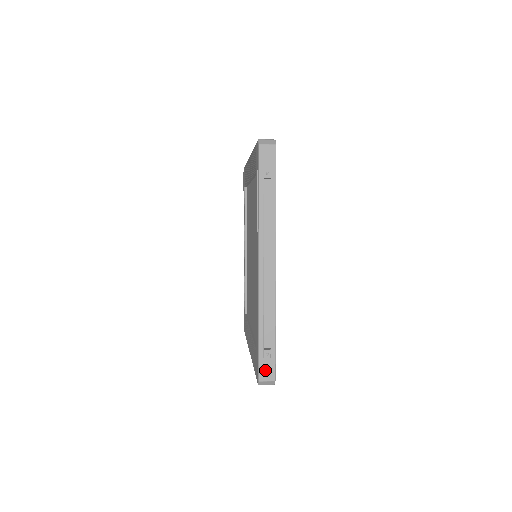
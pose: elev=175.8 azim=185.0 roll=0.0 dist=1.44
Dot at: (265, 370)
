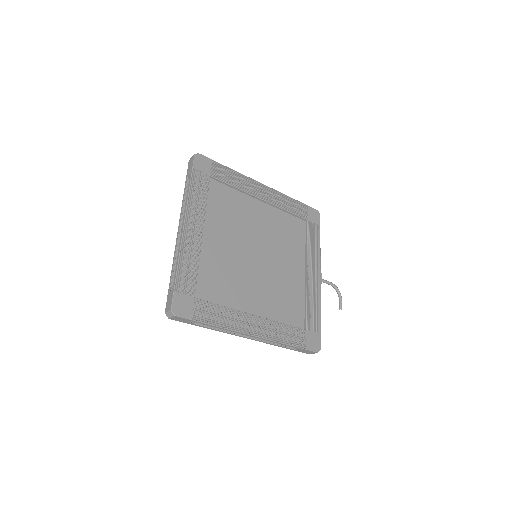
Dot at: (168, 303)
